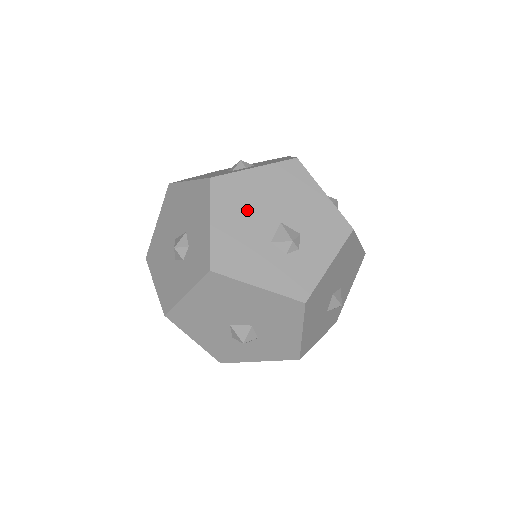
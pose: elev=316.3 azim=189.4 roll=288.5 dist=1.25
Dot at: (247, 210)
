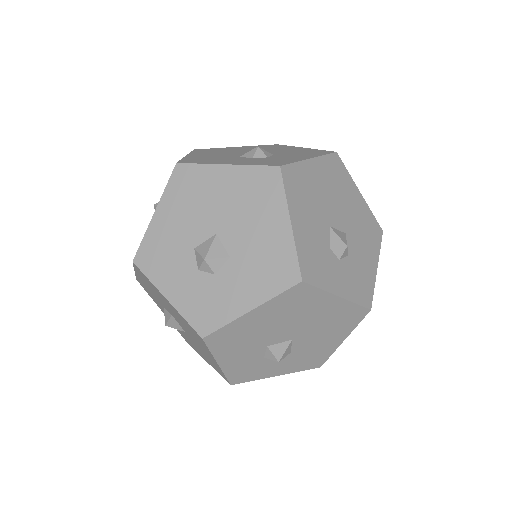
Dot at: (287, 319)
